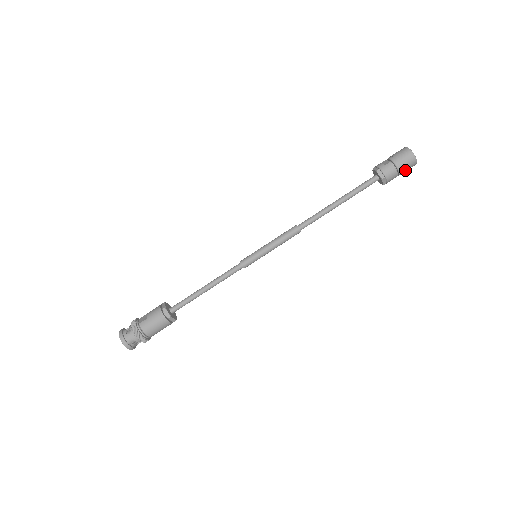
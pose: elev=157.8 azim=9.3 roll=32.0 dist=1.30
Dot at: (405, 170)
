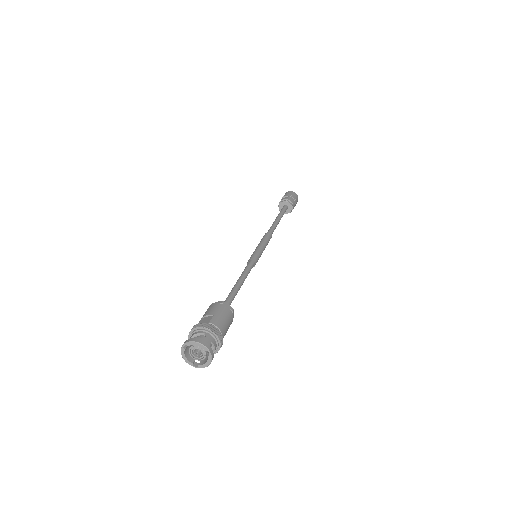
Dot at: occluded
